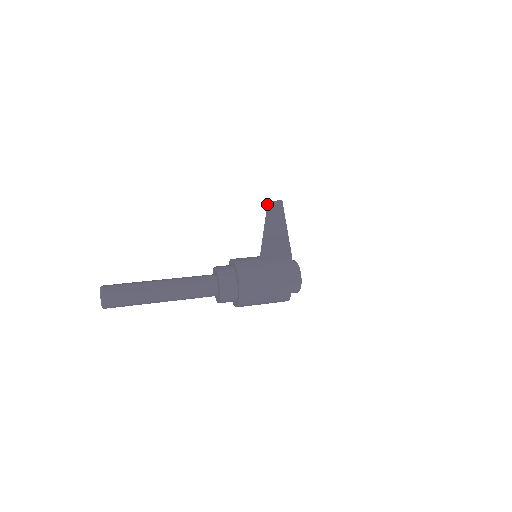
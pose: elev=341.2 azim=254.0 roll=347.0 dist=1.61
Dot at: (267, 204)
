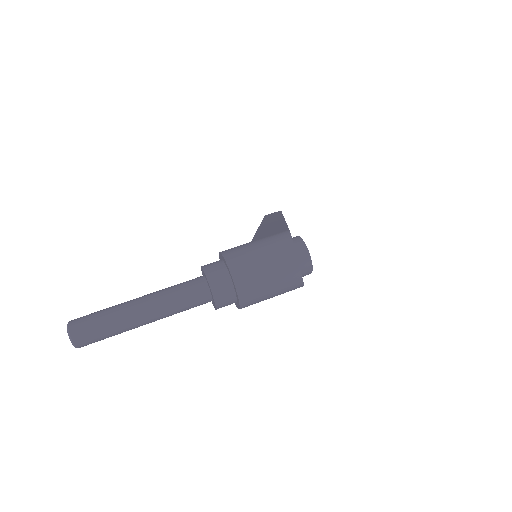
Dot at: (264, 216)
